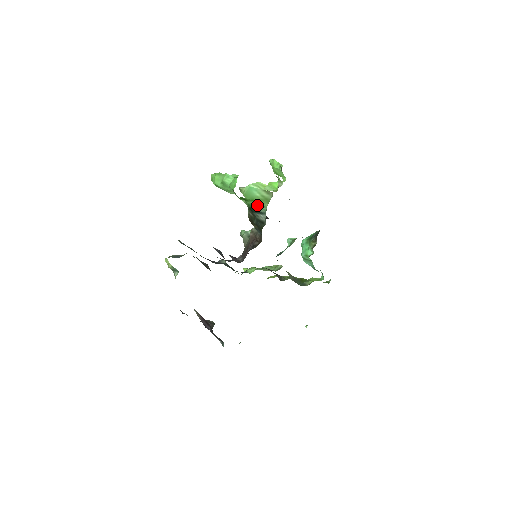
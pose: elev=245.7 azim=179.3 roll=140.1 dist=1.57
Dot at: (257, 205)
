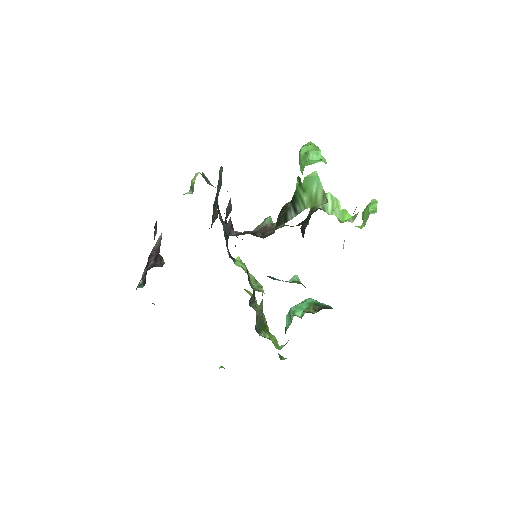
Dot at: (302, 198)
